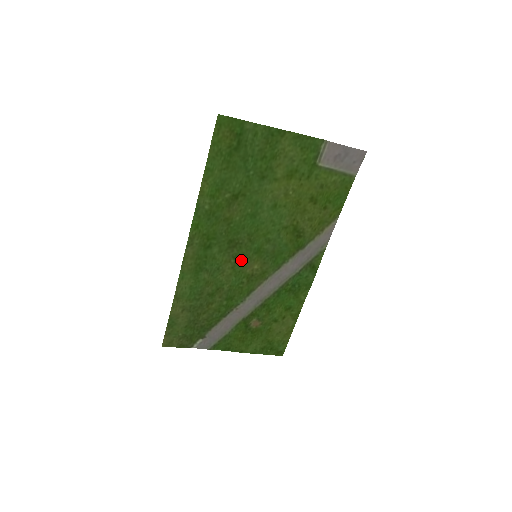
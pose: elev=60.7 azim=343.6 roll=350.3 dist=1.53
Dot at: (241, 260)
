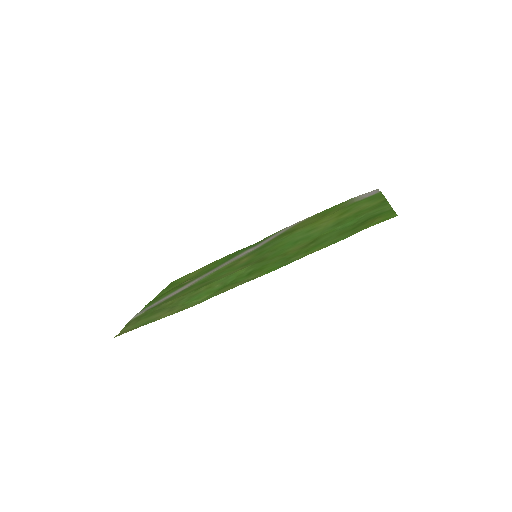
Dot at: (246, 263)
